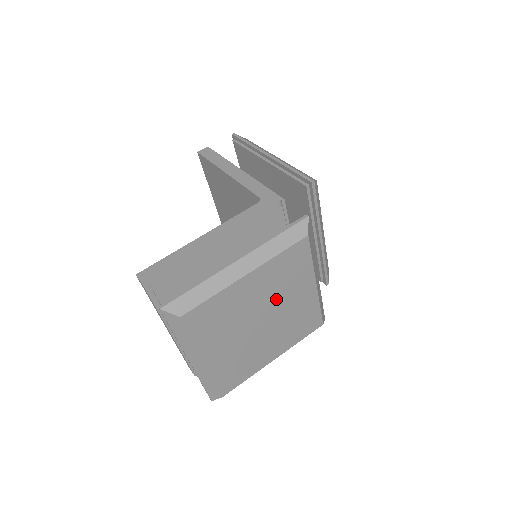
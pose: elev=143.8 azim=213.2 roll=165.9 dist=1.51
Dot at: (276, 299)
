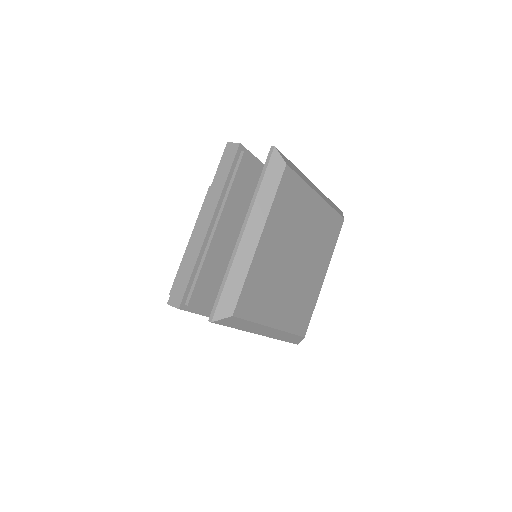
Dot at: (311, 250)
